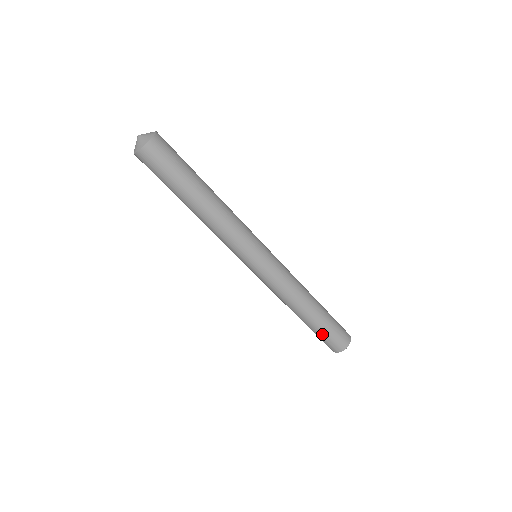
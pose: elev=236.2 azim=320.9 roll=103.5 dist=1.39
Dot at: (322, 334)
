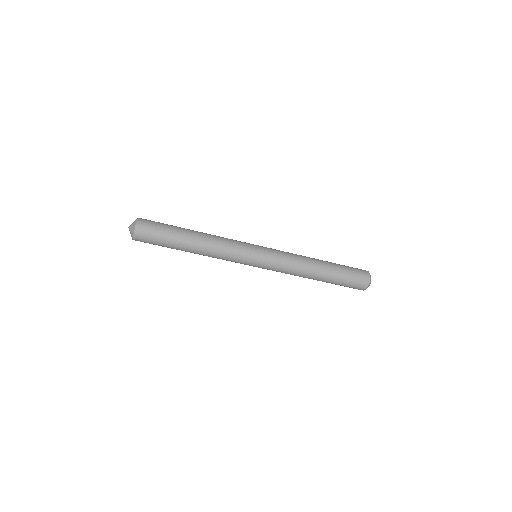
Dot at: occluded
